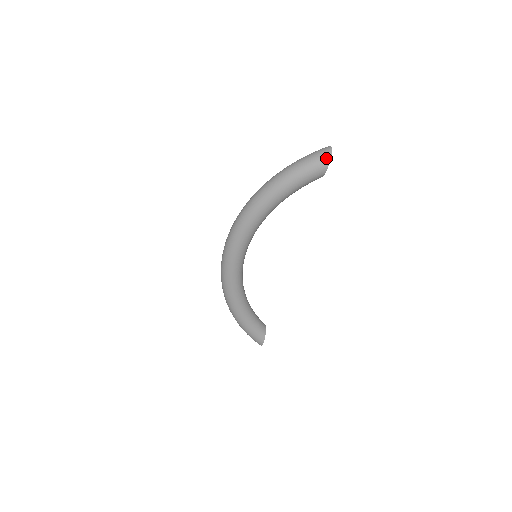
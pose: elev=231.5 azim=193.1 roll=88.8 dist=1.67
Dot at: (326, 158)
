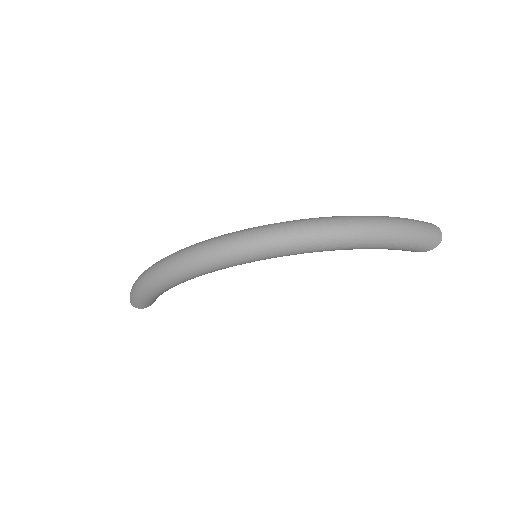
Dot at: (435, 245)
